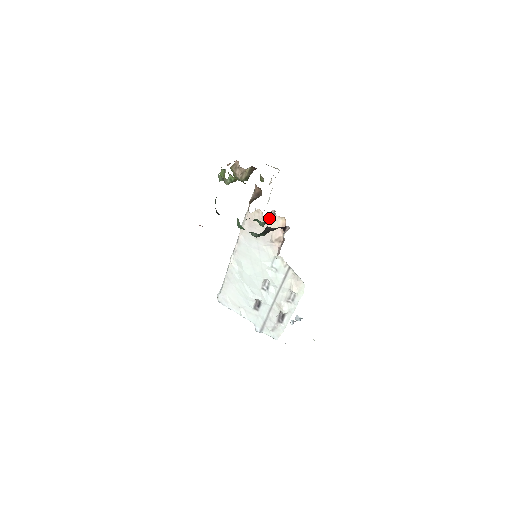
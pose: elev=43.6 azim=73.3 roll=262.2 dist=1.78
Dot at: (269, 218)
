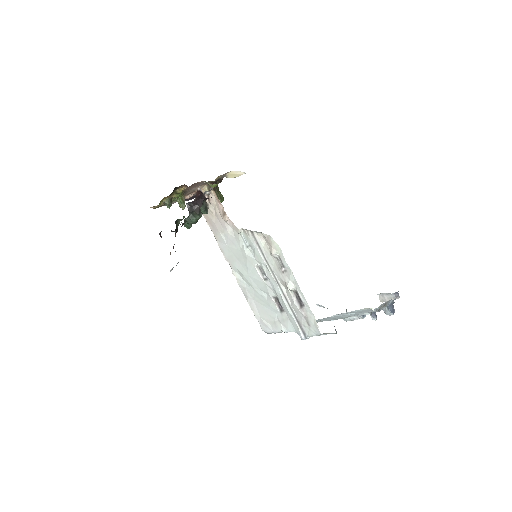
Dot at: occluded
